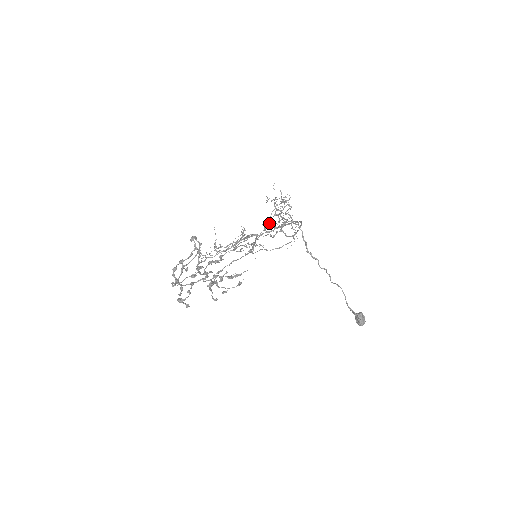
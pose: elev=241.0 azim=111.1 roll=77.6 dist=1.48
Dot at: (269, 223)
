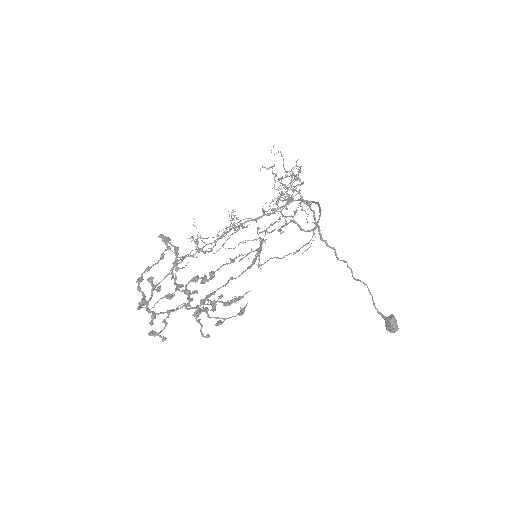
Dot at: (273, 208)
